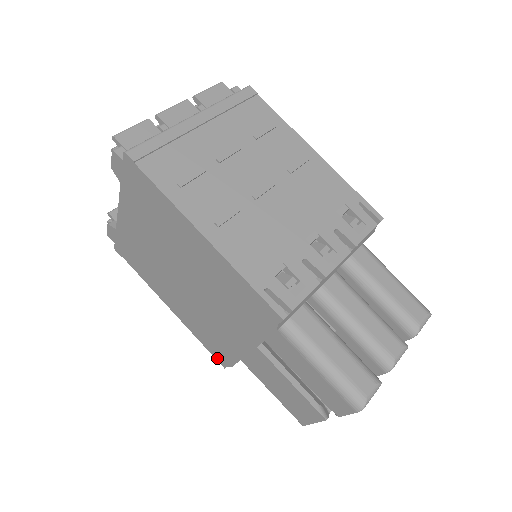
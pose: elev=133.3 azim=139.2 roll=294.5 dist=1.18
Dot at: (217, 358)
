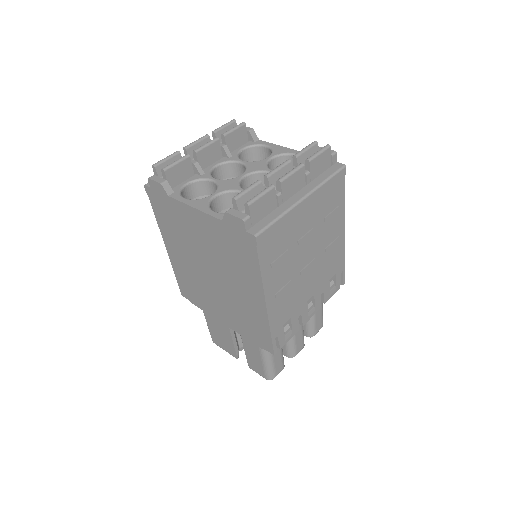
Dot at: (182, 290)
